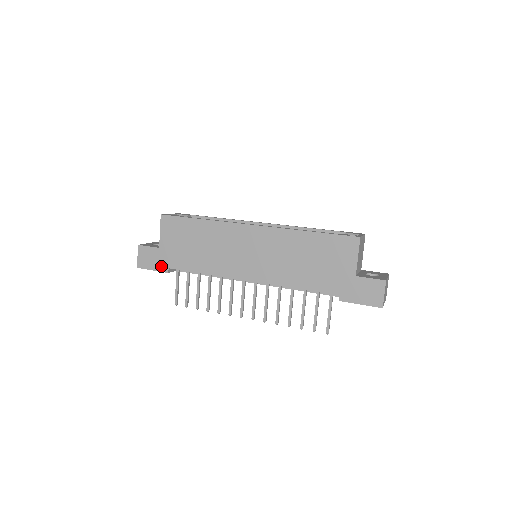
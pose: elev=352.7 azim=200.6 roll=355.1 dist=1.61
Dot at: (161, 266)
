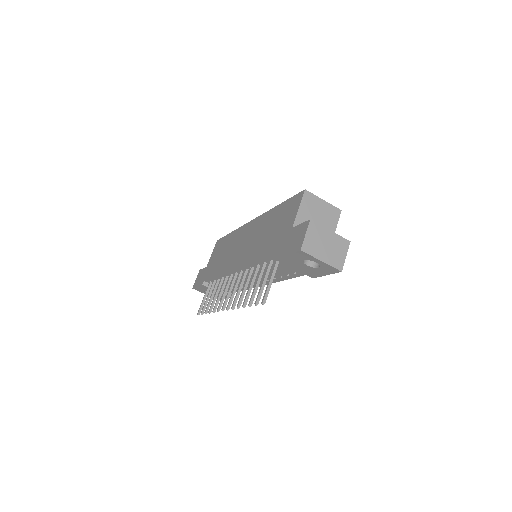
Dot at: (202, 281)
